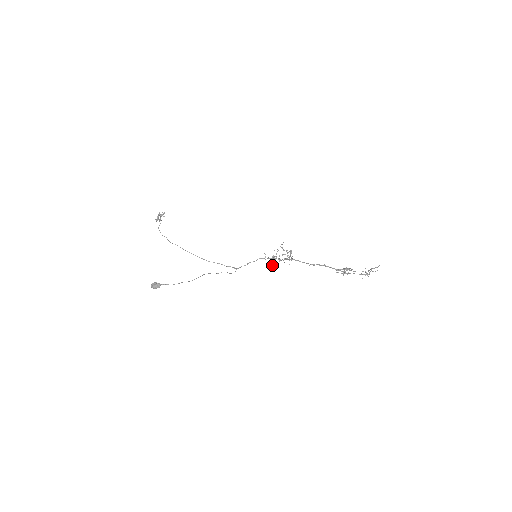
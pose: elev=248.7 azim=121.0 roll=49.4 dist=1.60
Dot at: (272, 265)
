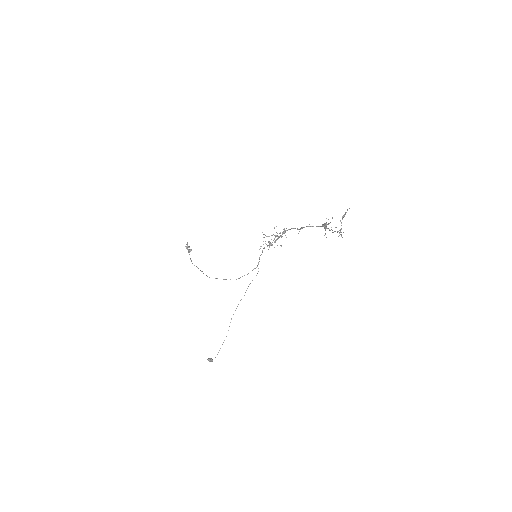
Dot at: occluded
